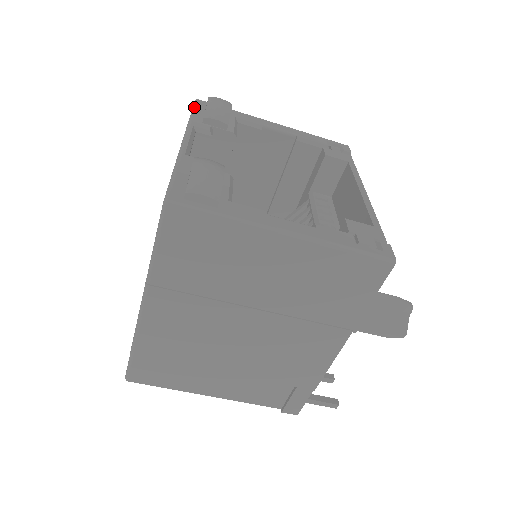
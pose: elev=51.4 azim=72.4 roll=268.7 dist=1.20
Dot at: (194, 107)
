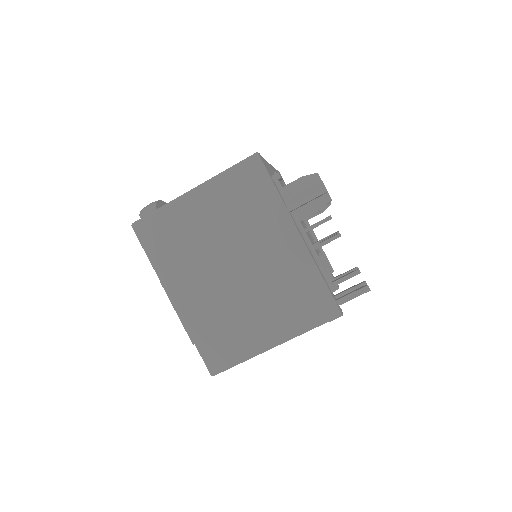
Dot at: occluded
